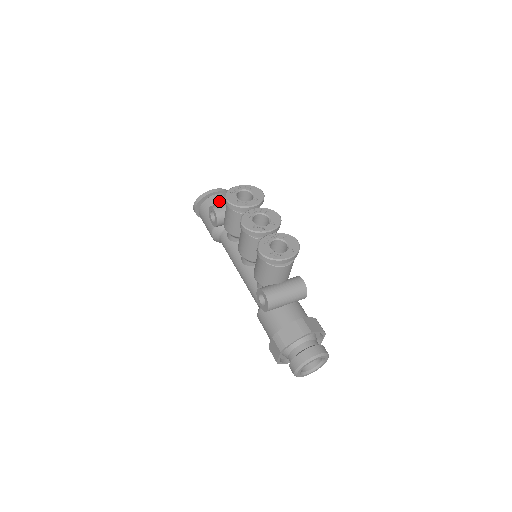
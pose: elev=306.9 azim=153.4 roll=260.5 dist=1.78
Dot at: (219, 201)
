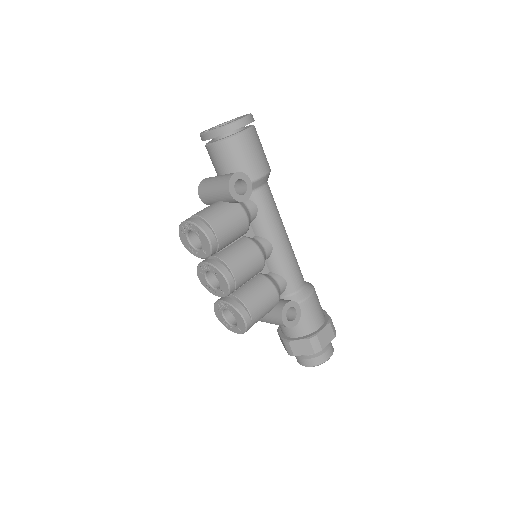
Dot at: (214, 160)
